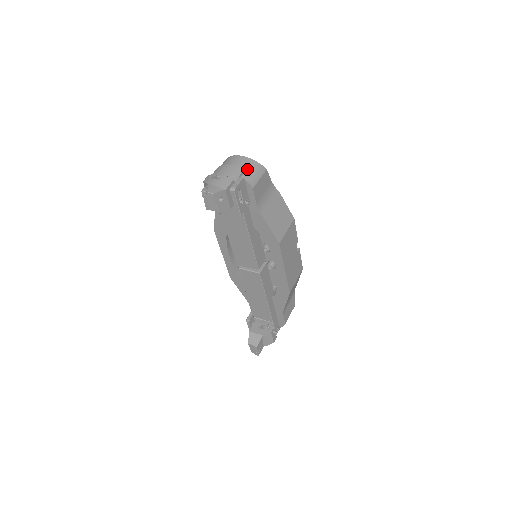
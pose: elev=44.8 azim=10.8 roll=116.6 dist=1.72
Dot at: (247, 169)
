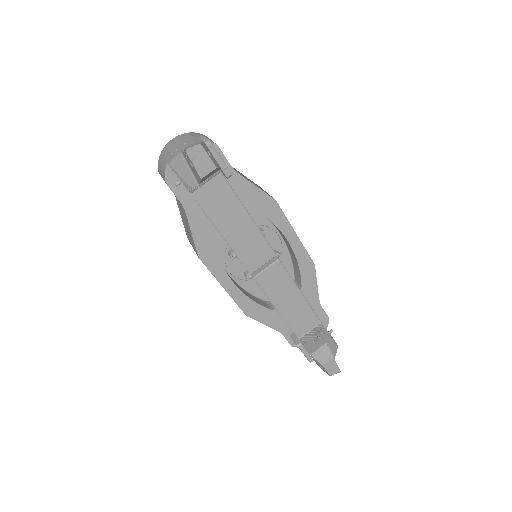
Dot at: occluded
